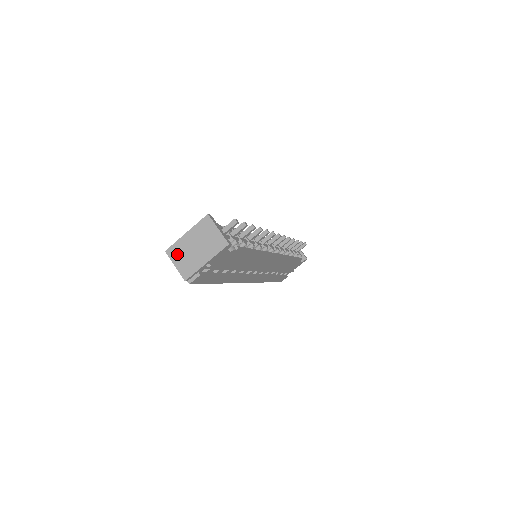
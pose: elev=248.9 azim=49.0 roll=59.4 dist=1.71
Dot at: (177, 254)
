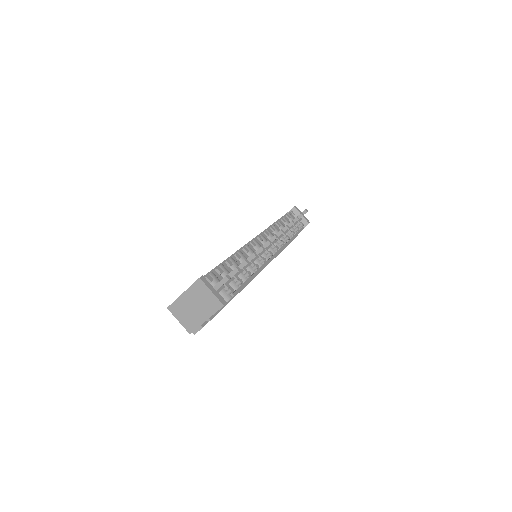
Dot at: (178, 311)
